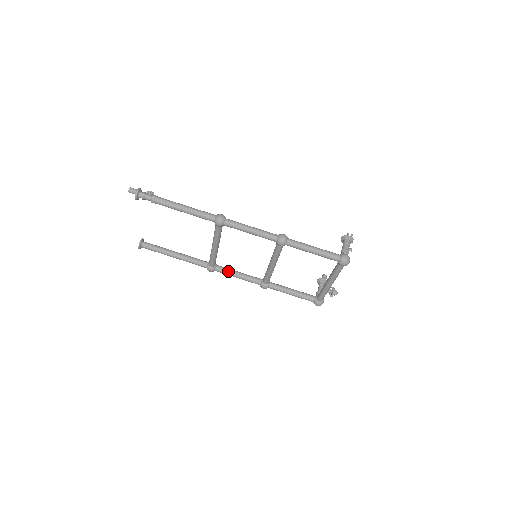
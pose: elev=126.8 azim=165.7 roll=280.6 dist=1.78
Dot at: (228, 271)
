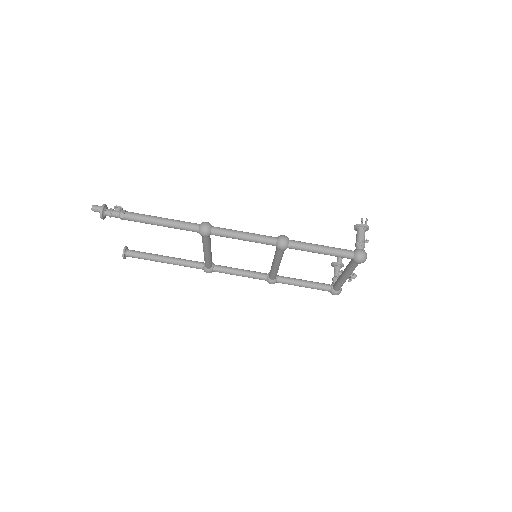
Dot at: (228, 270)
